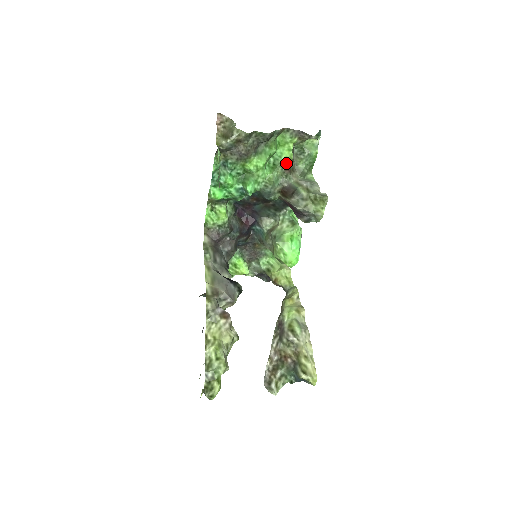
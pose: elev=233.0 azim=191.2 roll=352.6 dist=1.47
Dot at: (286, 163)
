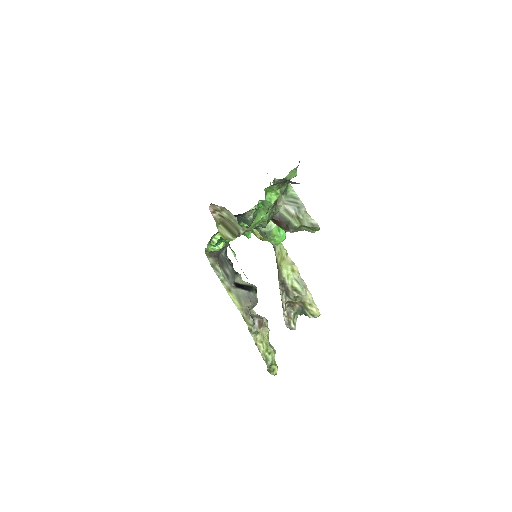
Dot at: occluded
